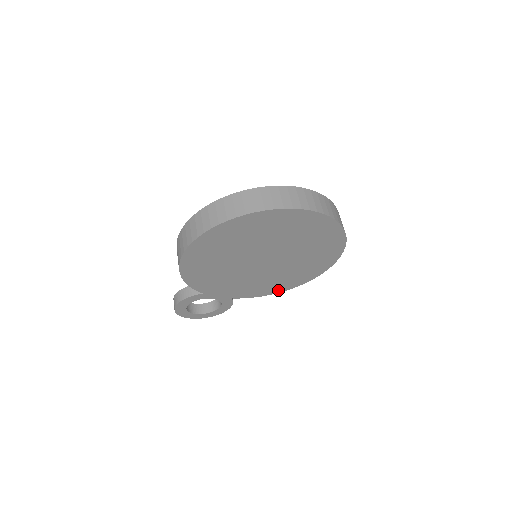
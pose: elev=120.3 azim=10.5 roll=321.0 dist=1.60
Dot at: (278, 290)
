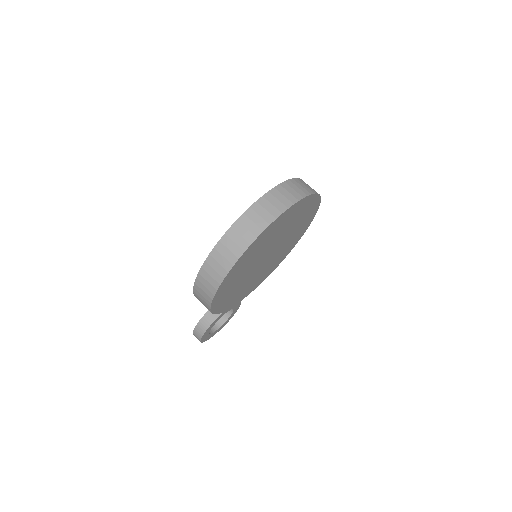
Dot at: (271, 271)
